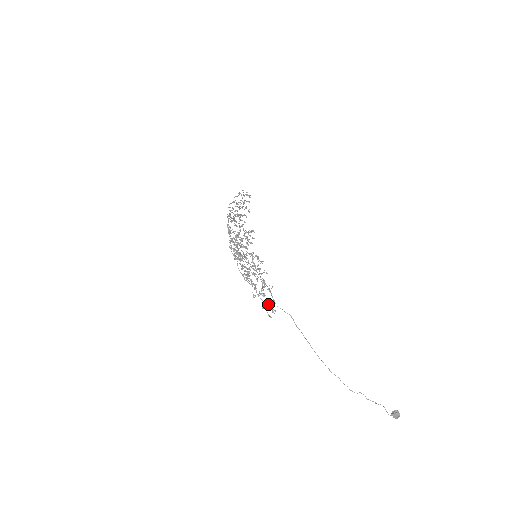
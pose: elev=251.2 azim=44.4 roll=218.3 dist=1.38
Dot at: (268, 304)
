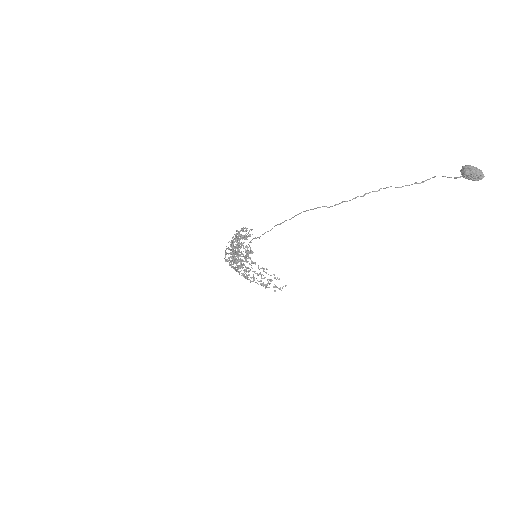
Dot at: occluded
